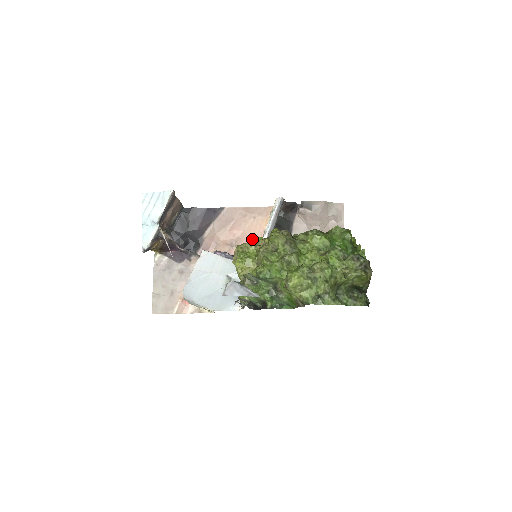
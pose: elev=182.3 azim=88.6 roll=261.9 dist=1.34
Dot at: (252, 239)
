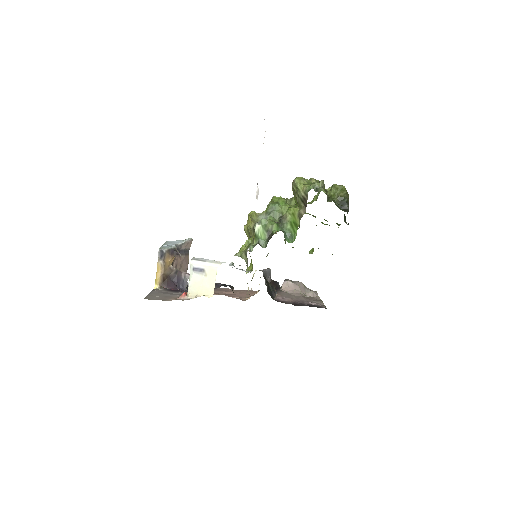
Dot at: occluded
